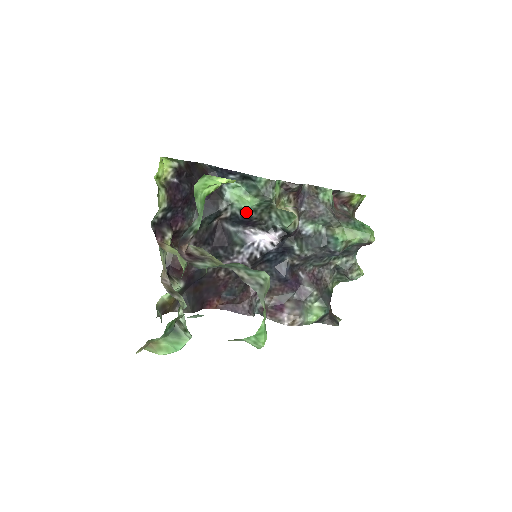
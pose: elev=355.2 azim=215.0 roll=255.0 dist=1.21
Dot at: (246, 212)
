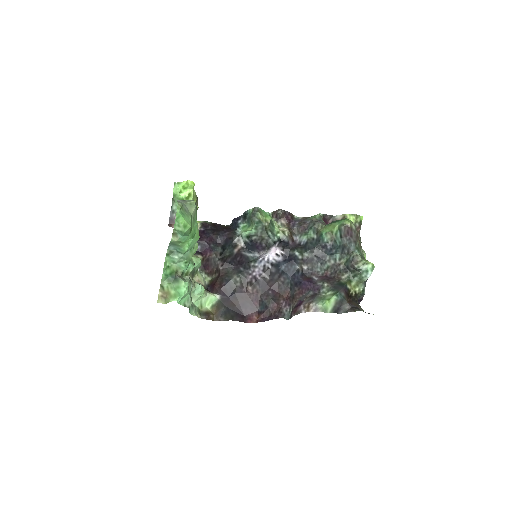
Dot at: (250, 237)
